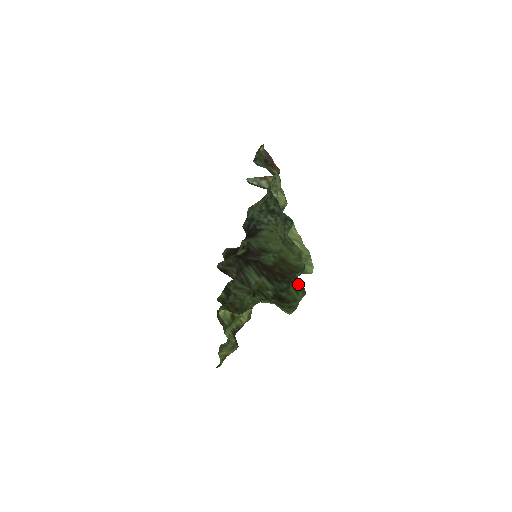
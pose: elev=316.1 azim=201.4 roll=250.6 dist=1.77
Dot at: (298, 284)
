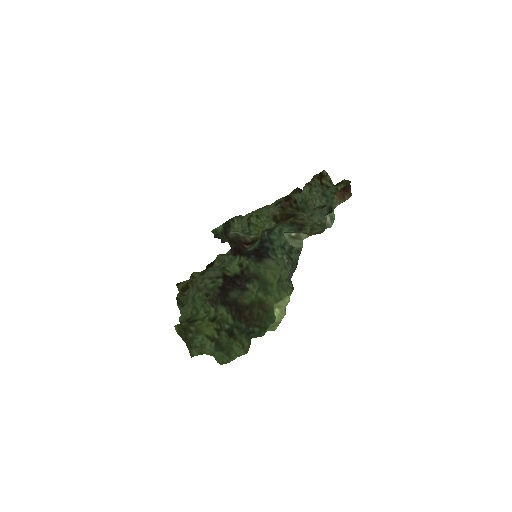
Dot at: (249, 341)
